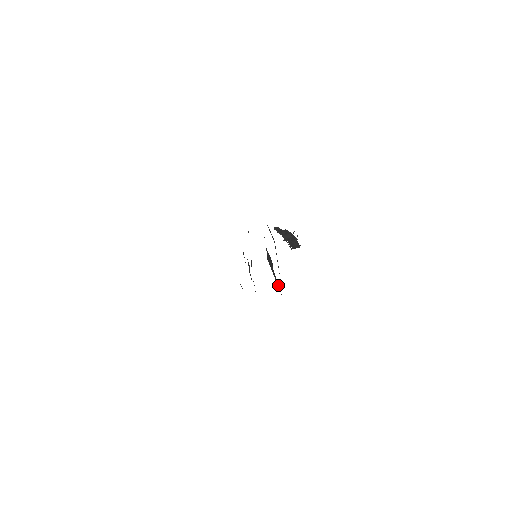
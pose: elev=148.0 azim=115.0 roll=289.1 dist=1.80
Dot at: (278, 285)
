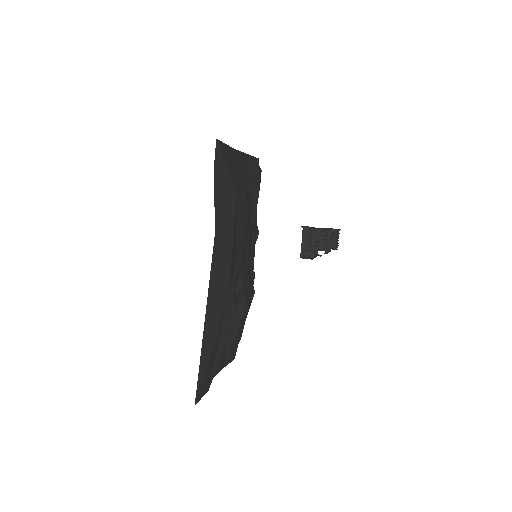
Dot at: (229, 351)
